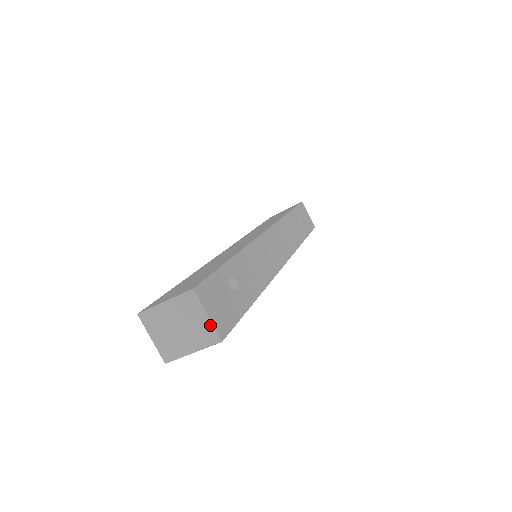
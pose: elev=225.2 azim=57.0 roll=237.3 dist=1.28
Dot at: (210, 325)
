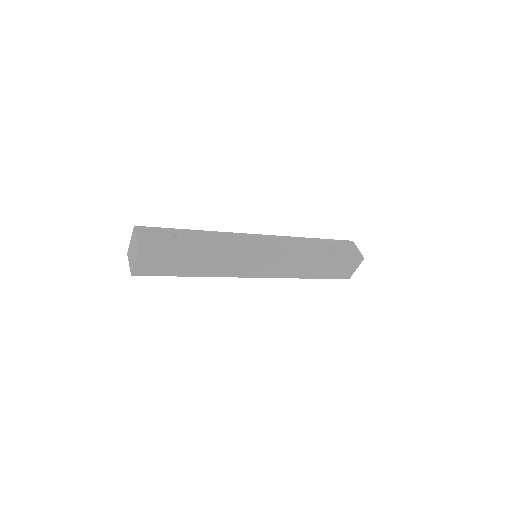
Dot at: (137, 241)
